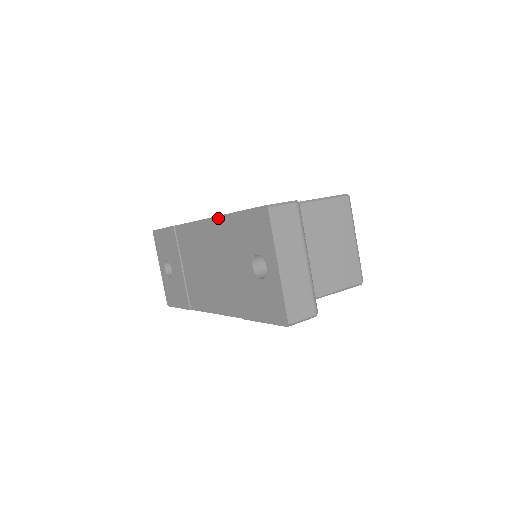
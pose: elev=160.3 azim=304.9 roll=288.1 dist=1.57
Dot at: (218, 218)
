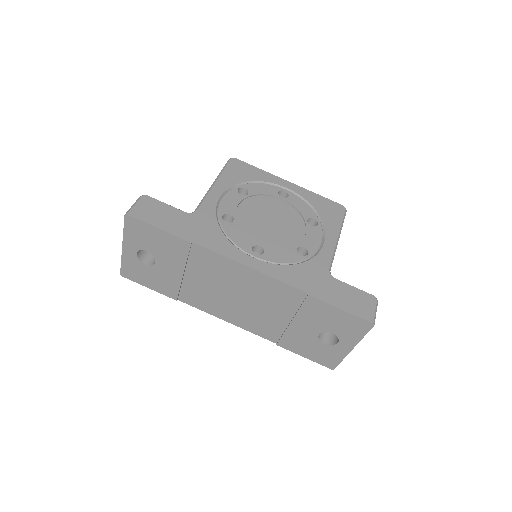
Dot at: (293, 288)
